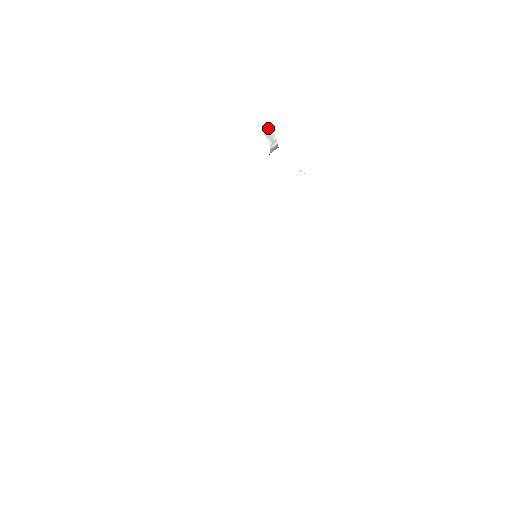
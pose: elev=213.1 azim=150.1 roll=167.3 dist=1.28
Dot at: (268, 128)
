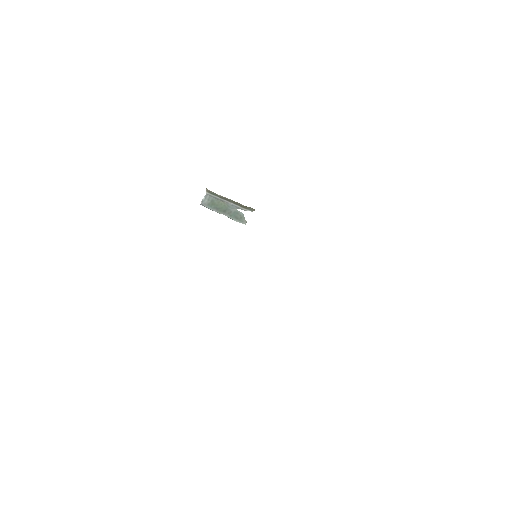
Dot at: (201, 201)
